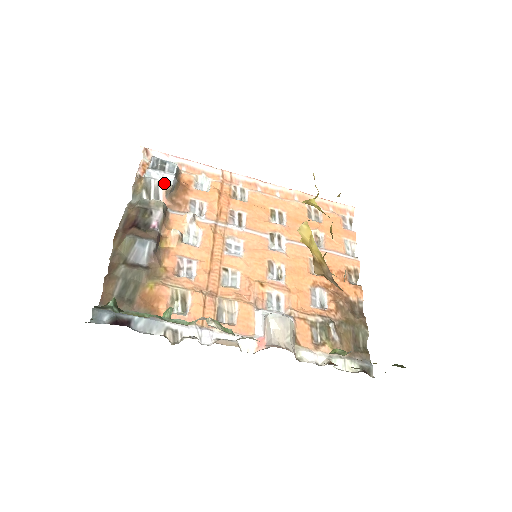
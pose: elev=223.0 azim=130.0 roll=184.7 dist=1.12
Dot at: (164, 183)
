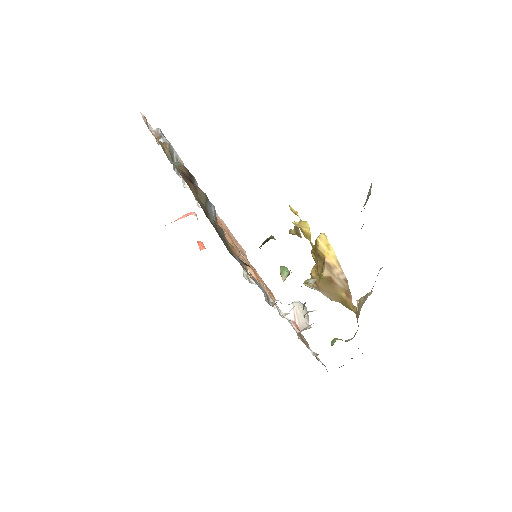
Dot at: occluded
